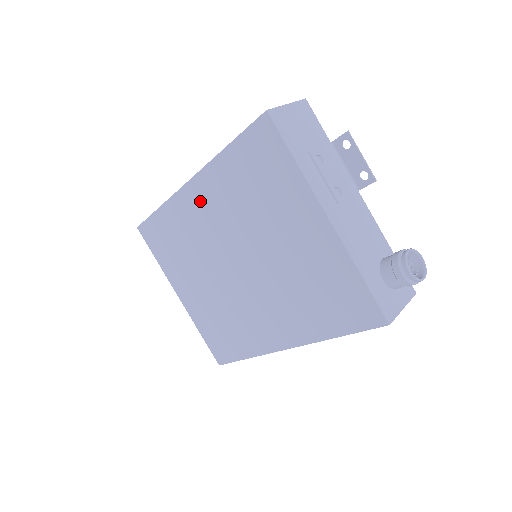
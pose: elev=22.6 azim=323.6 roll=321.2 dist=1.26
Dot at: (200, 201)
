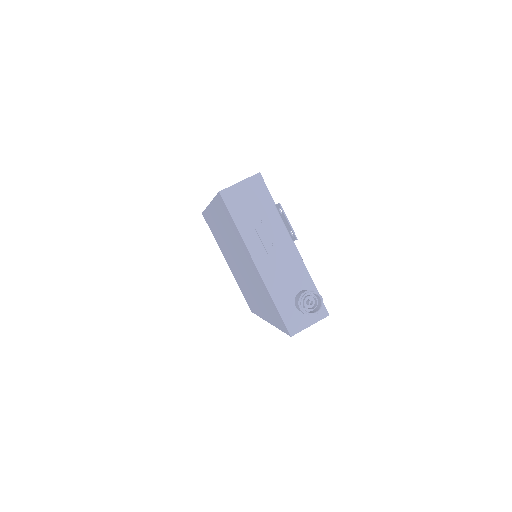
Dot at: (216, 219)
